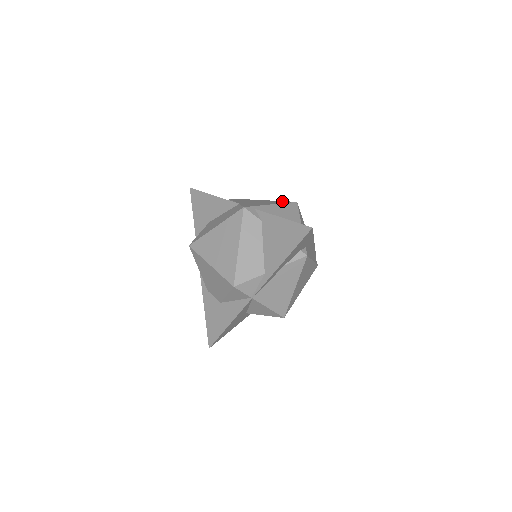
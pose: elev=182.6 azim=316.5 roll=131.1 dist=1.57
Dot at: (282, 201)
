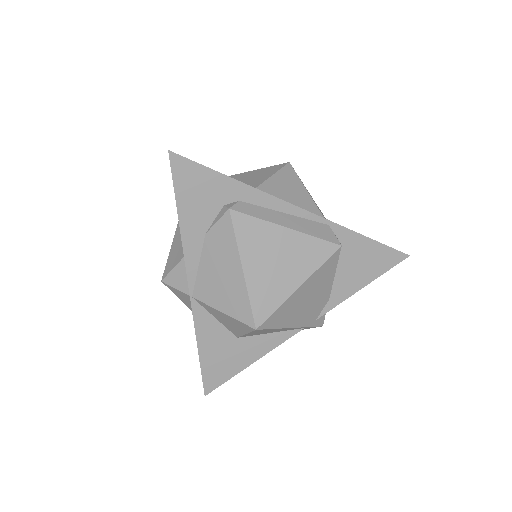
Dot at: occluded
